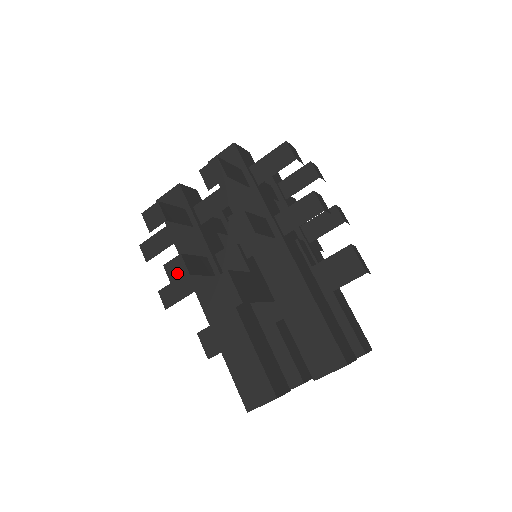
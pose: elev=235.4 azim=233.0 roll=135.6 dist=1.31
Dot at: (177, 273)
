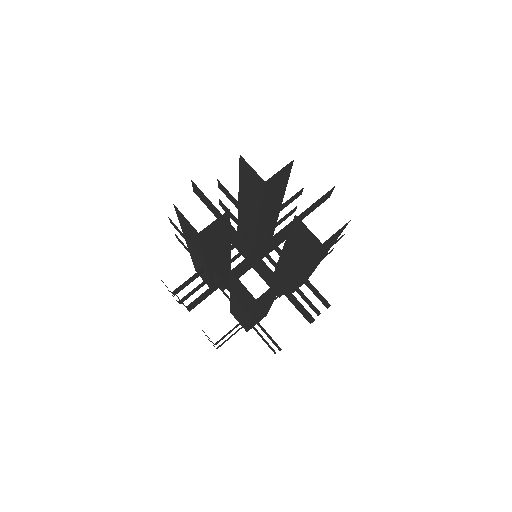
Dot at: occluded
